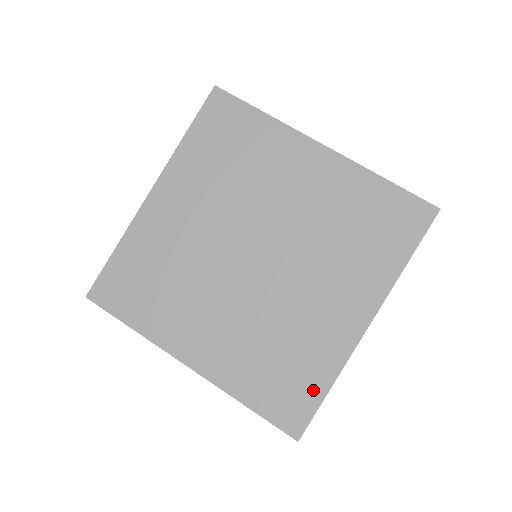
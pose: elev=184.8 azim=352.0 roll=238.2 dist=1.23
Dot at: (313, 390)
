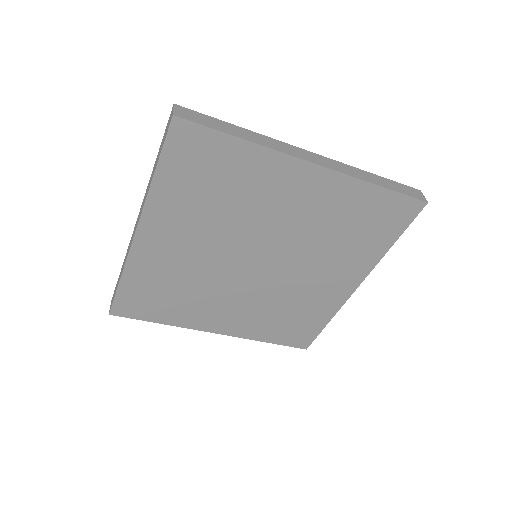
Dot at: (315, 326)
